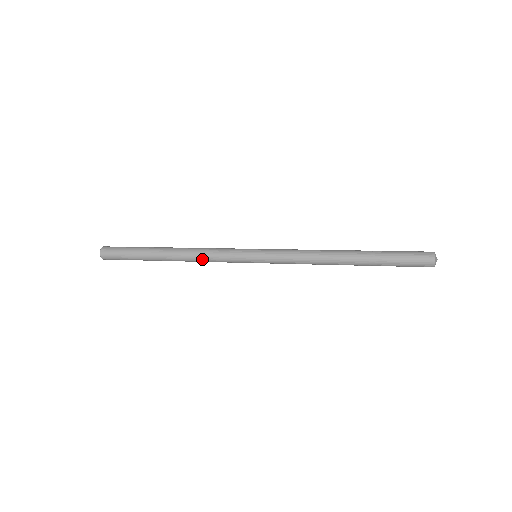
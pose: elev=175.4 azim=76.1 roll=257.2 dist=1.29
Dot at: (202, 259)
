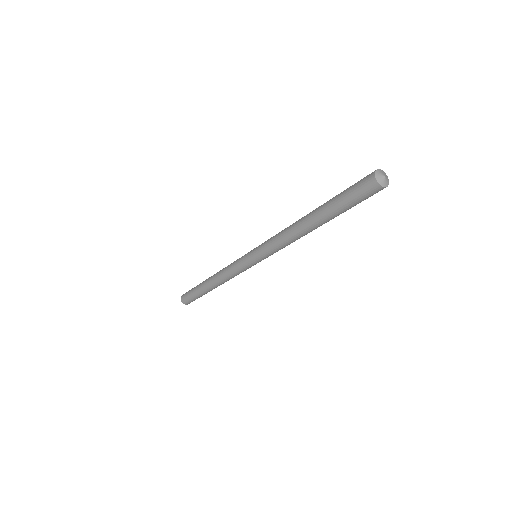
Dot at: (229, 278)
